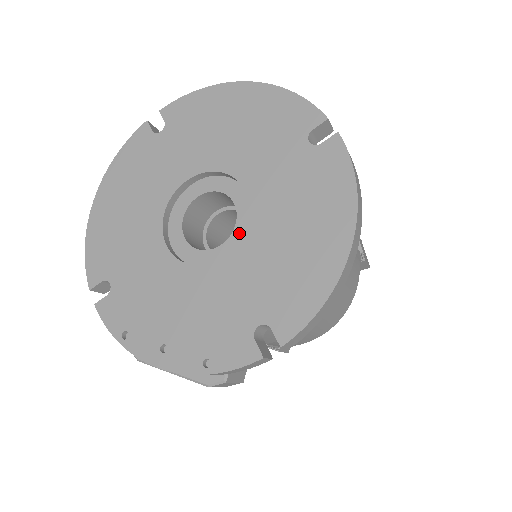
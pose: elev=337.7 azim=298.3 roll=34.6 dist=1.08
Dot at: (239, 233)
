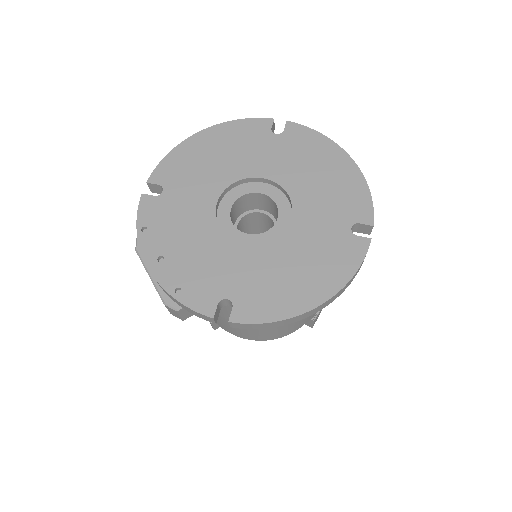
Dot at: (264, 238)
